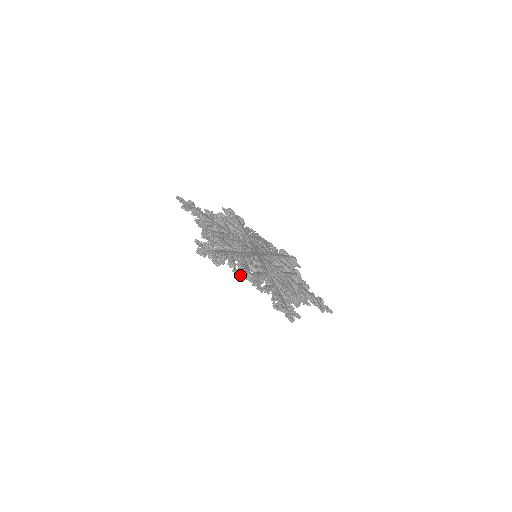
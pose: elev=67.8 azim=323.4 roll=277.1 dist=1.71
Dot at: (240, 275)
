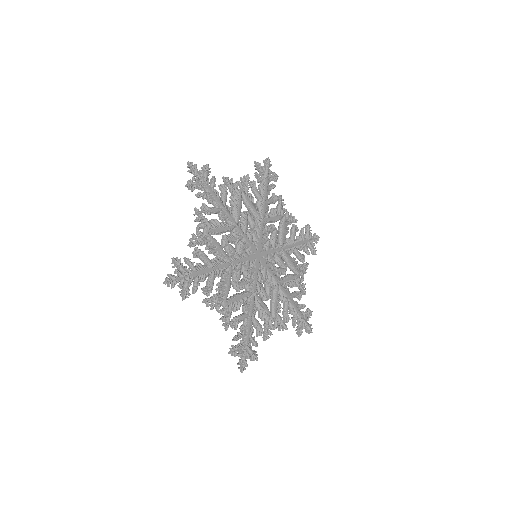
Dot at: (210, 306)
